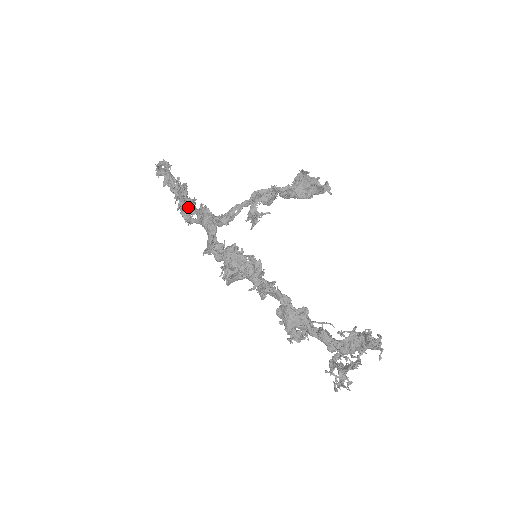
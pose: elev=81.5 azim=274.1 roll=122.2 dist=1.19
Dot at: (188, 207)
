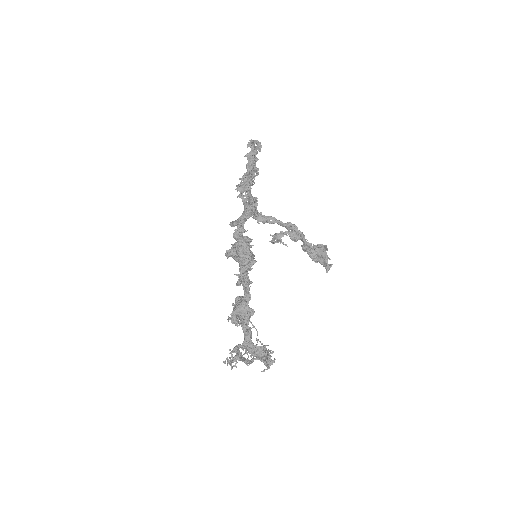
Dot at: (247, 187)
